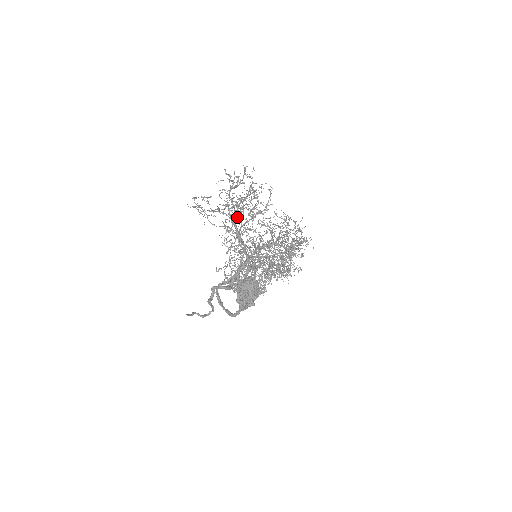
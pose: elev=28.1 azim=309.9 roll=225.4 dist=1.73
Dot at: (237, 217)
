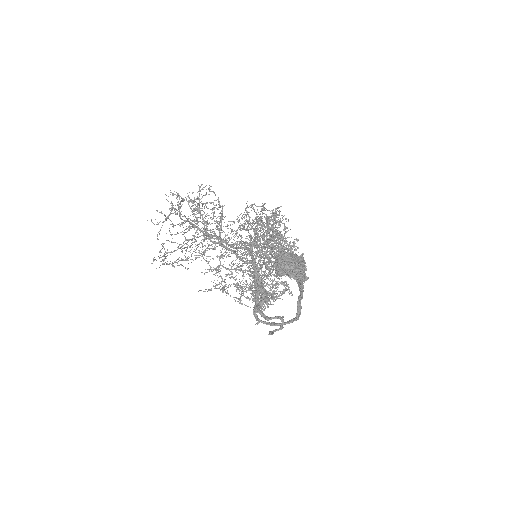
Dot at: occluded
